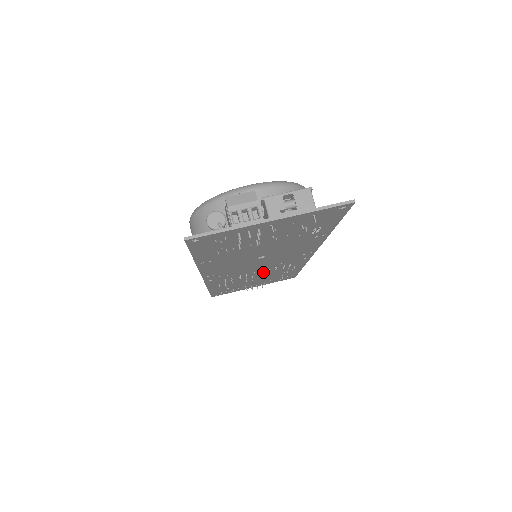
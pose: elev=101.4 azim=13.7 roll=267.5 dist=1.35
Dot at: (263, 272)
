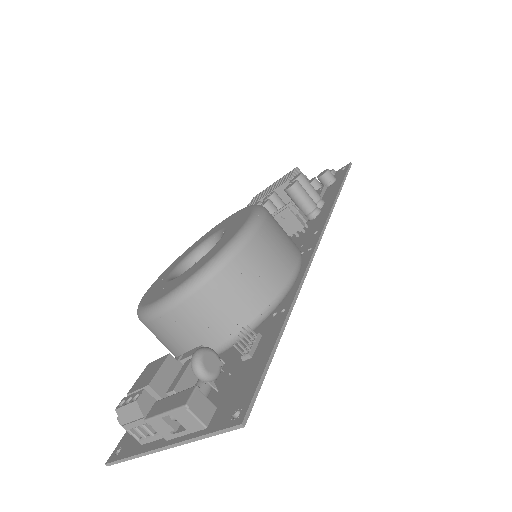
Dot at: occluded
